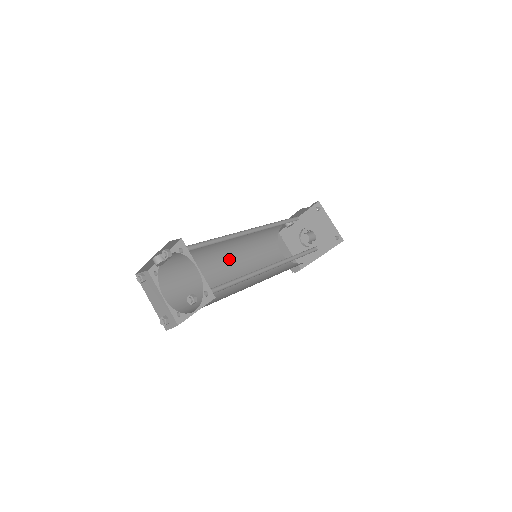
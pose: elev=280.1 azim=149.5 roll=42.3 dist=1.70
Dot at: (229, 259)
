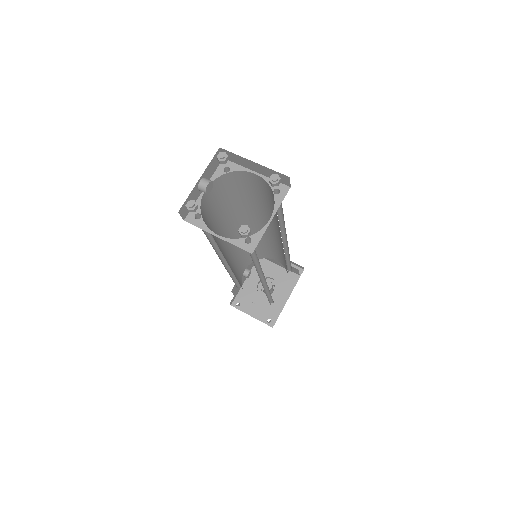
Dot at: occluded
